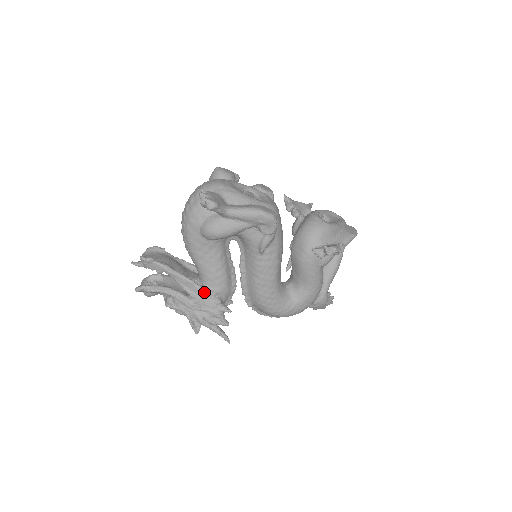
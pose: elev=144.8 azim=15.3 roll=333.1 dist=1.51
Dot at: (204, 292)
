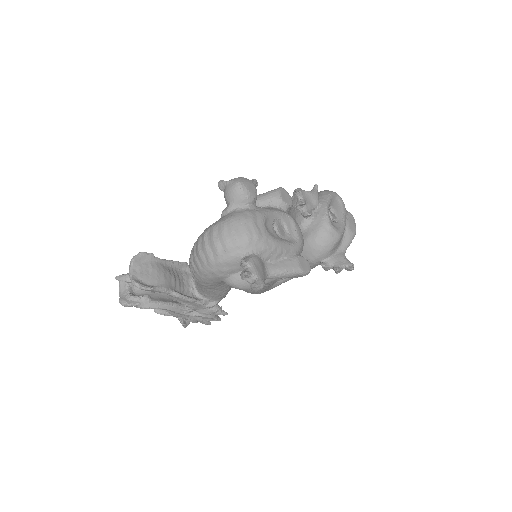
Dot at: (204, 305)
